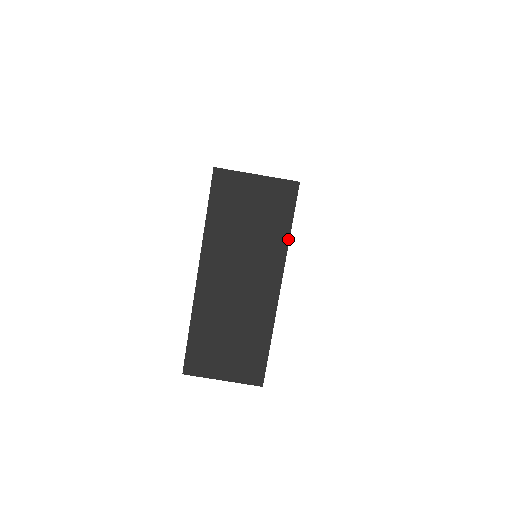
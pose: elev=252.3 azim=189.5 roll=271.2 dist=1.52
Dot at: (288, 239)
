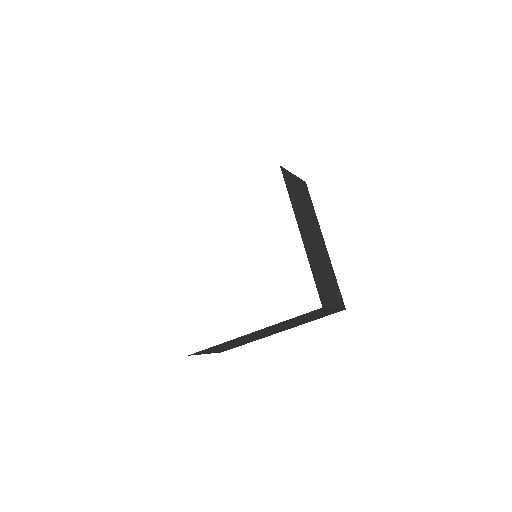
Dot at: occluded
